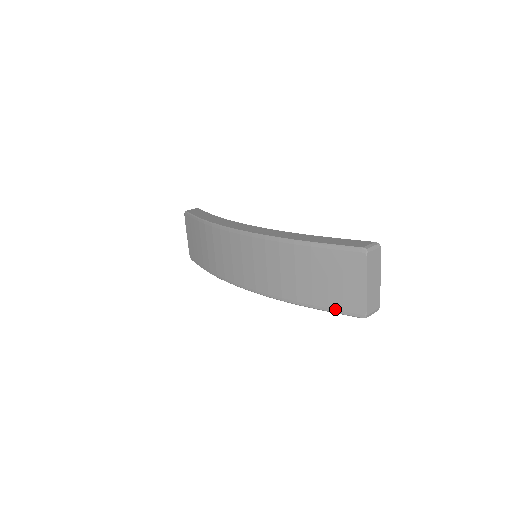
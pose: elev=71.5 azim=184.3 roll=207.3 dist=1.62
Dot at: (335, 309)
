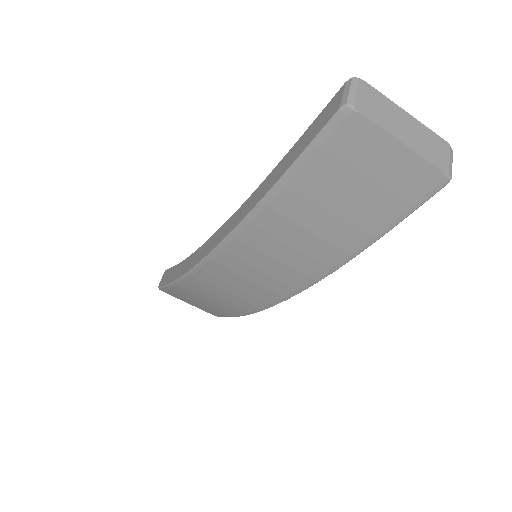
Dot at: (401, 214)
